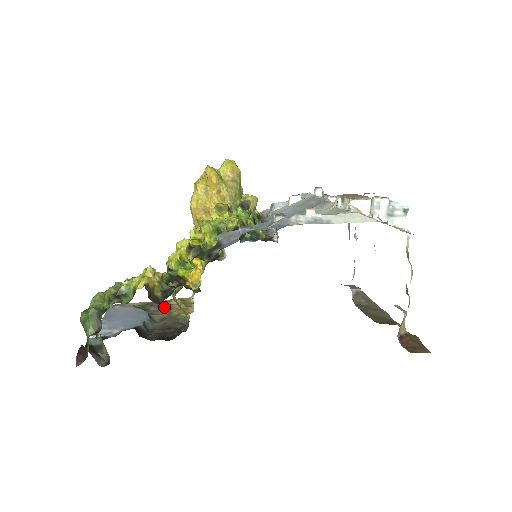
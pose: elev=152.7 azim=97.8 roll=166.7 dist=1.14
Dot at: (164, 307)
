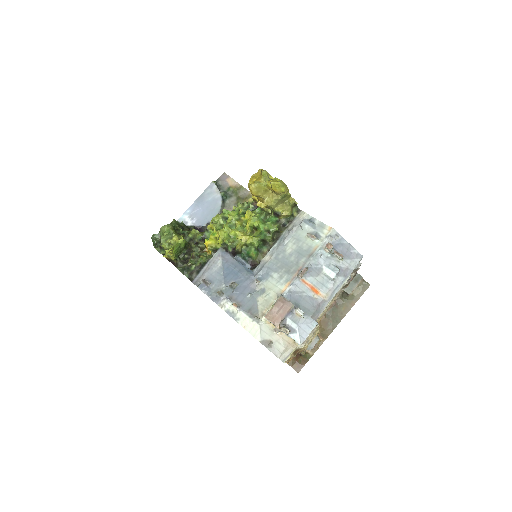
Dot at: occluded
